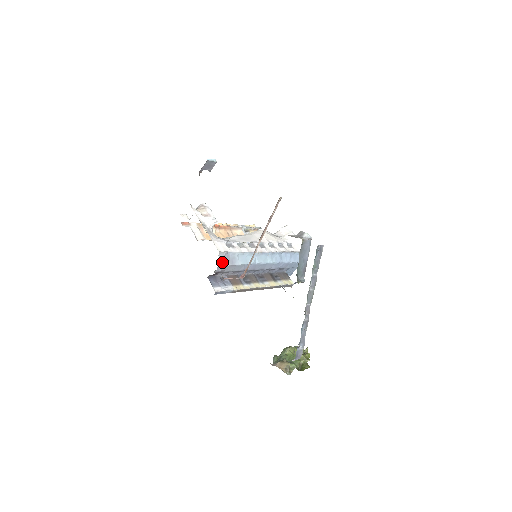
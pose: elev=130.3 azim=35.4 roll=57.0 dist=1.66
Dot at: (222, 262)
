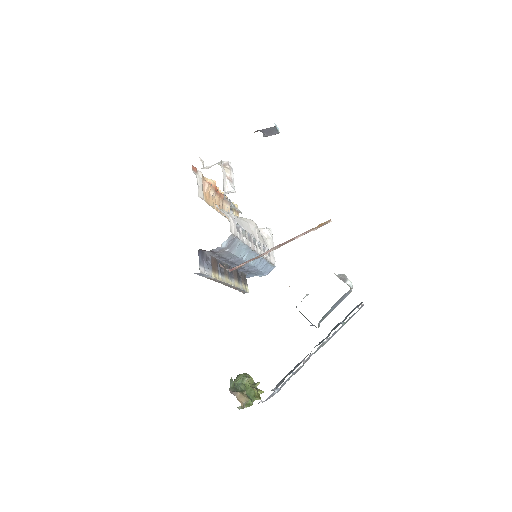
Dot at: (225, 244)
